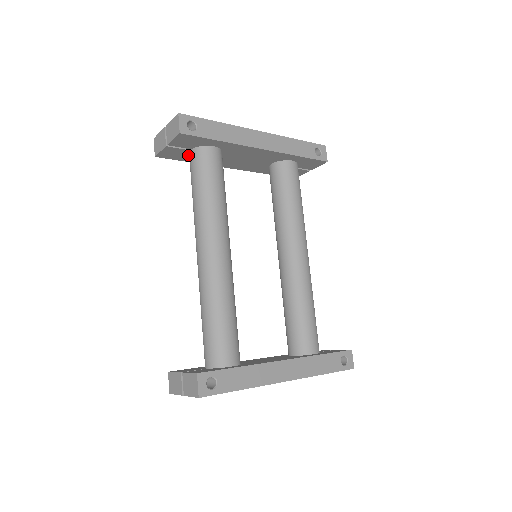
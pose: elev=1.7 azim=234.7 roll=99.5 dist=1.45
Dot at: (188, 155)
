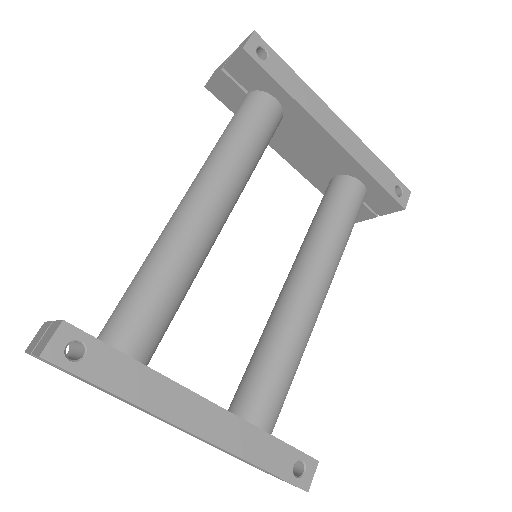
Dot at: occluded
